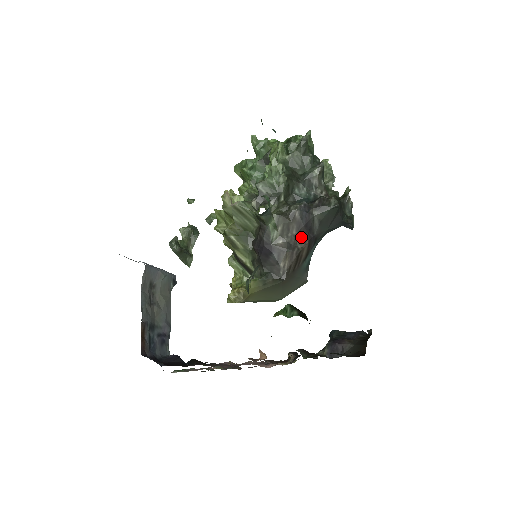
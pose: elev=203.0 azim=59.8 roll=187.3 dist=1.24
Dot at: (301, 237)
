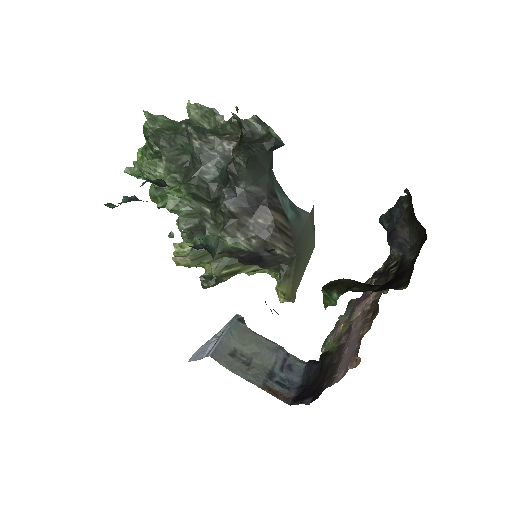
Dot at: (260, 216)
